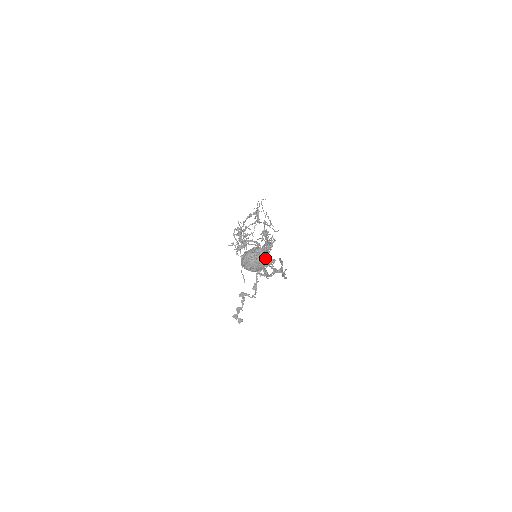
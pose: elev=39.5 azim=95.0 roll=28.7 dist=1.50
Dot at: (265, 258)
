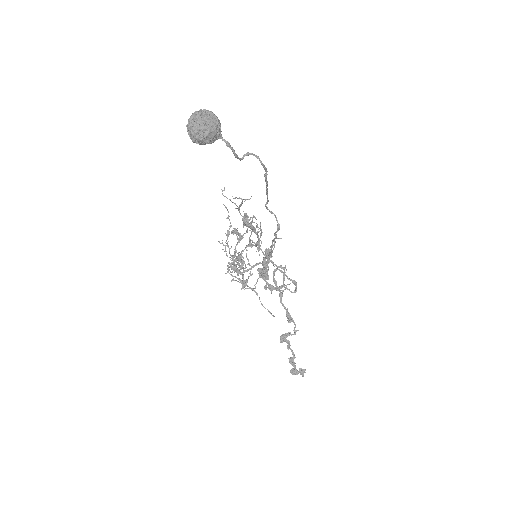
Dot at: (211, 115)
